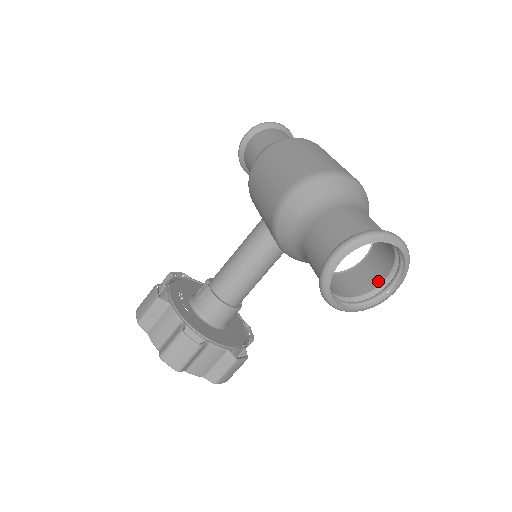
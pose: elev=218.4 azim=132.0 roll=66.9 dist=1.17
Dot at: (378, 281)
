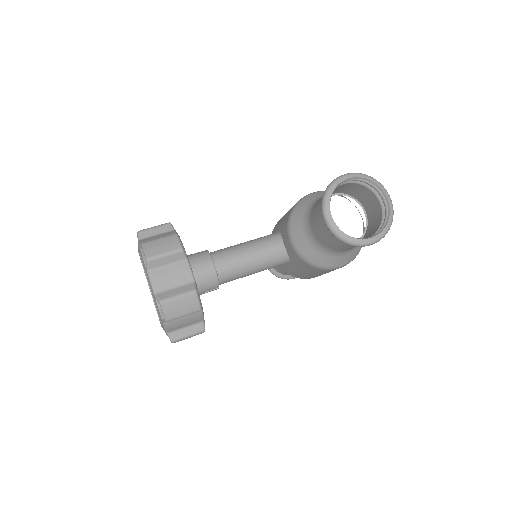
Dot at: occluded
